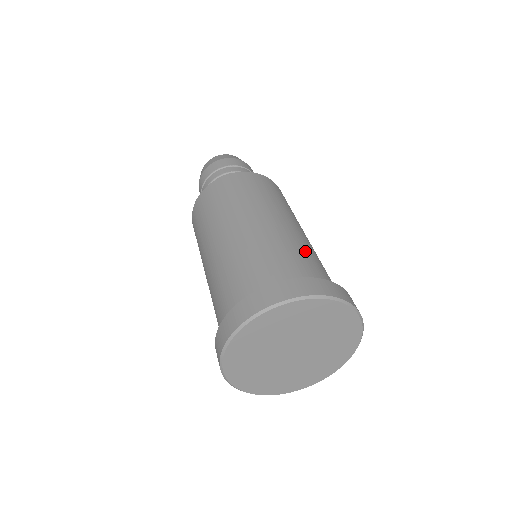
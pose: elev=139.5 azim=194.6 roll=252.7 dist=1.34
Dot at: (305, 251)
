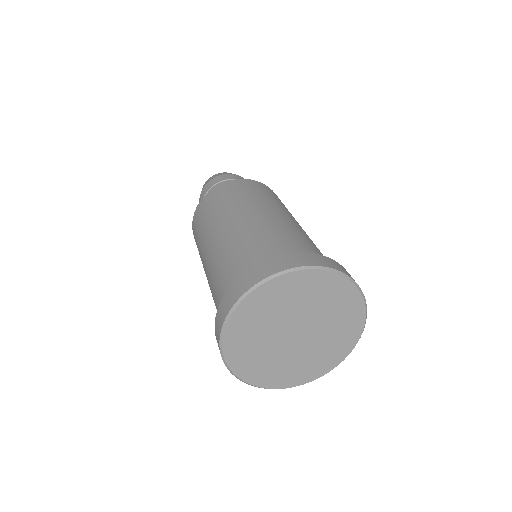
Dot at: occluded
